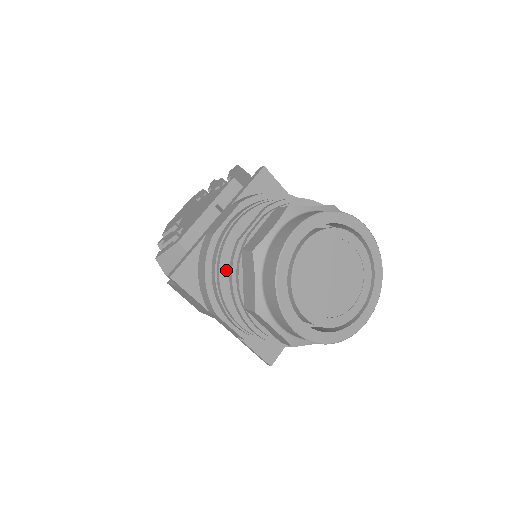
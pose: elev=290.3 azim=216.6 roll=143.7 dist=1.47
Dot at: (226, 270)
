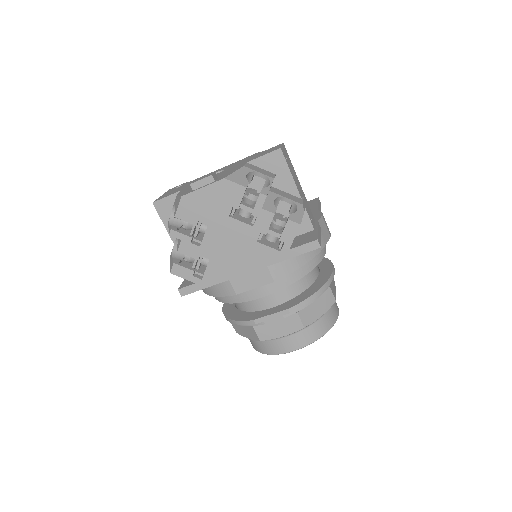
Dot at: occluded
